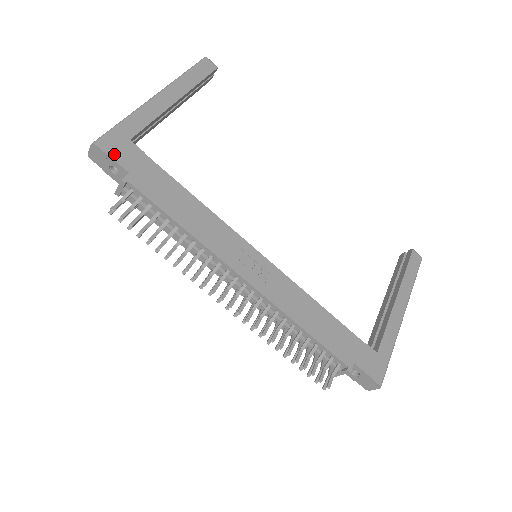
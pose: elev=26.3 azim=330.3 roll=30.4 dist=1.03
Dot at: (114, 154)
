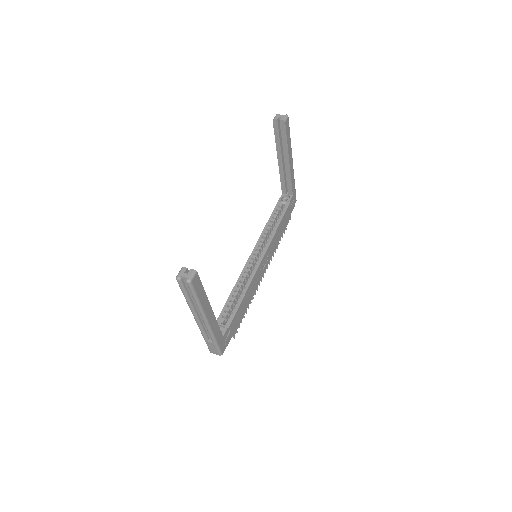
Dot at: (227, 344)
